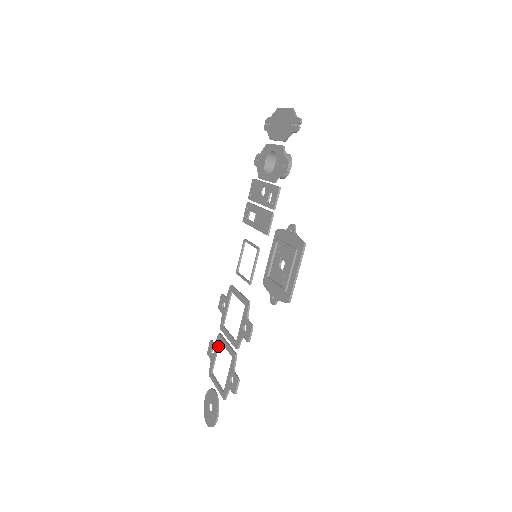
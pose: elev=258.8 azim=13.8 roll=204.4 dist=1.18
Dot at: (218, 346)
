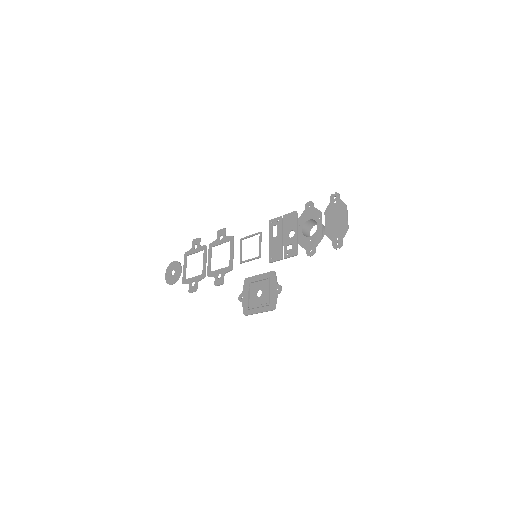
Dot at: occluded
